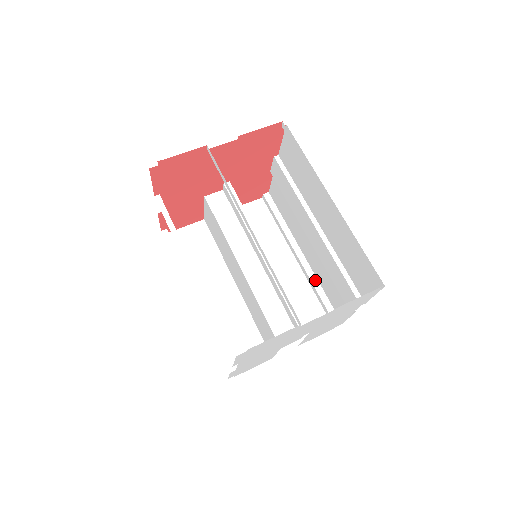
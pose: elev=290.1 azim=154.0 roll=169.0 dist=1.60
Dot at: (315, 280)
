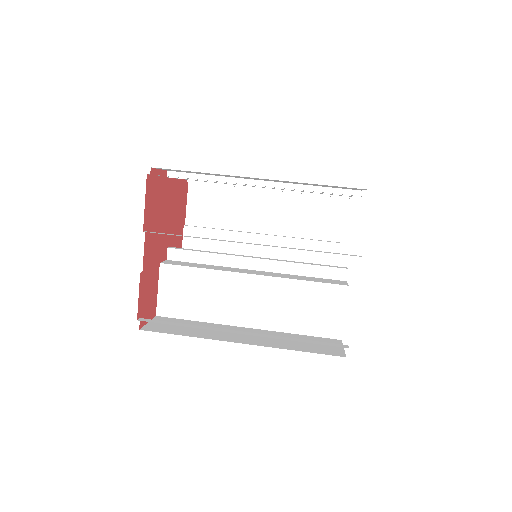
Dot at: occluded
